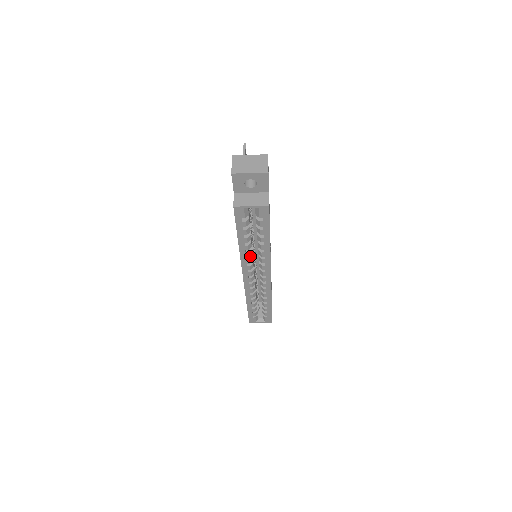
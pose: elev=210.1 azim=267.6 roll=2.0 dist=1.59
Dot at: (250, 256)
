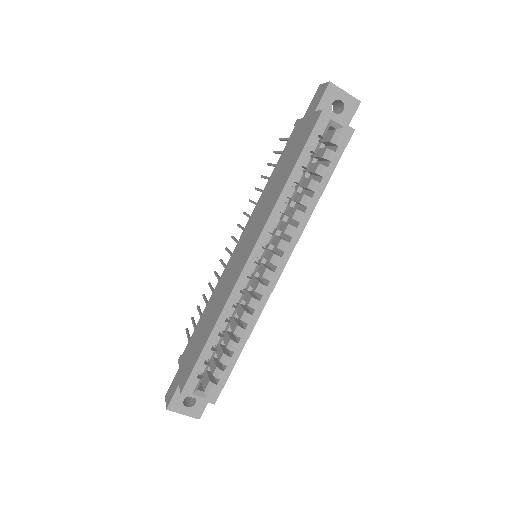
Dot at: (279, 219)
